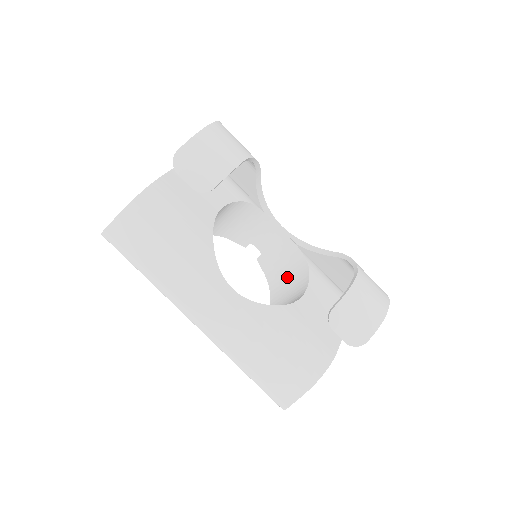
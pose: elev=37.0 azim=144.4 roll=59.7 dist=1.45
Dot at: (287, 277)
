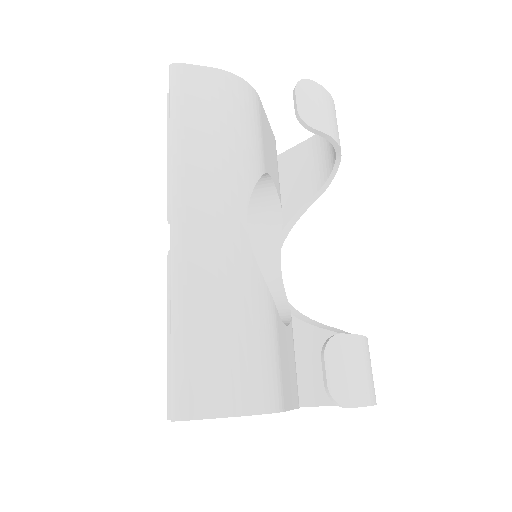
Dot at: occluded
